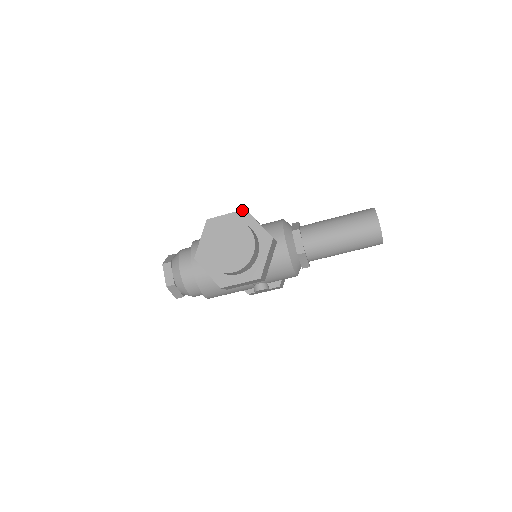
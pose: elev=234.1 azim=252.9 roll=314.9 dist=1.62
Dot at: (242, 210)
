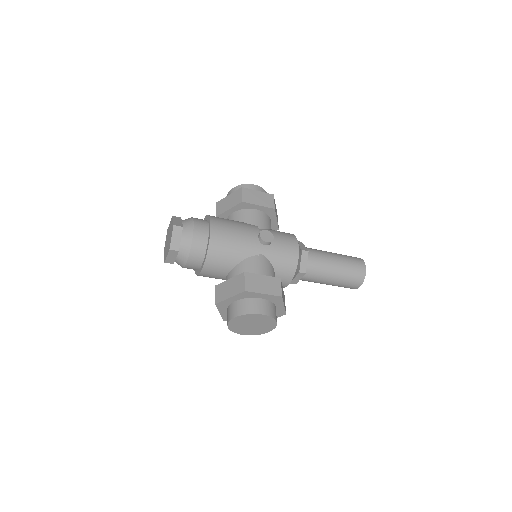
Dot at: (279, 297)
